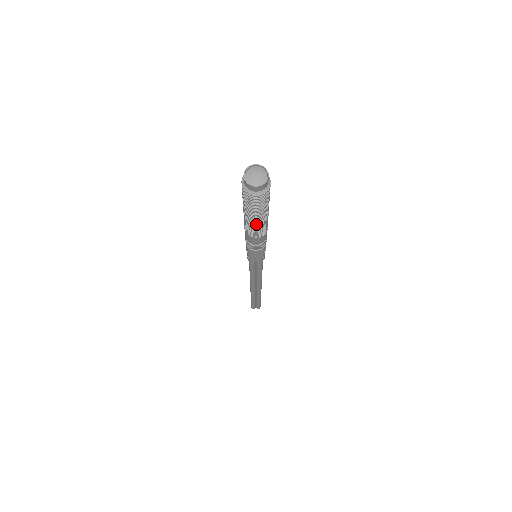
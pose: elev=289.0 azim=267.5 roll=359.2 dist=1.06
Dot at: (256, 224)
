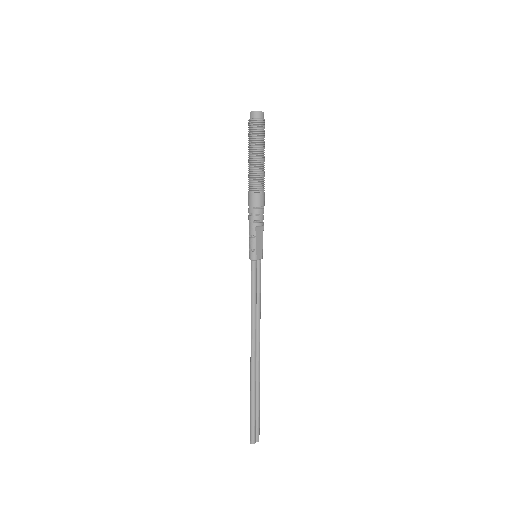
Dot at: (262, 166)
